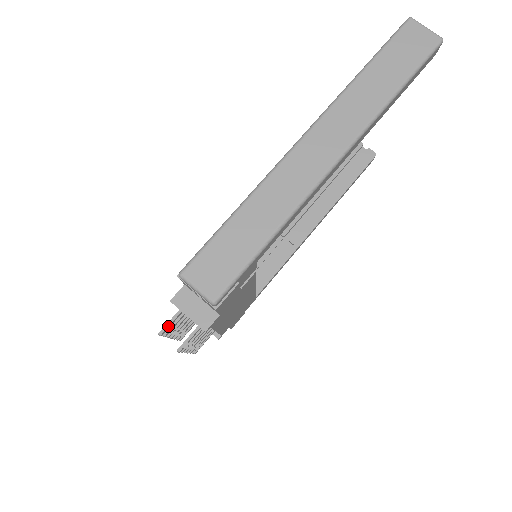
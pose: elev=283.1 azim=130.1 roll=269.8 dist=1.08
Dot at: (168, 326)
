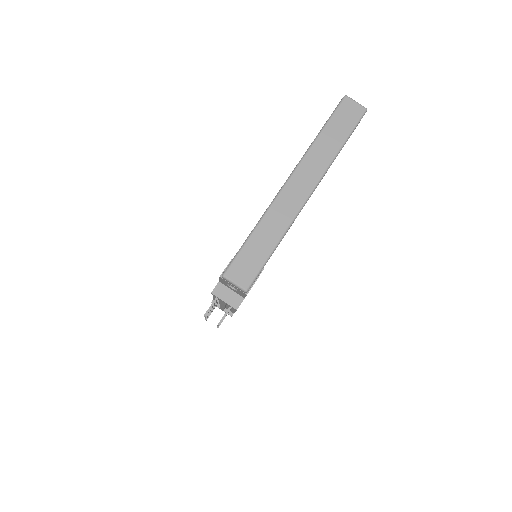
Dot at: (210, 309)
